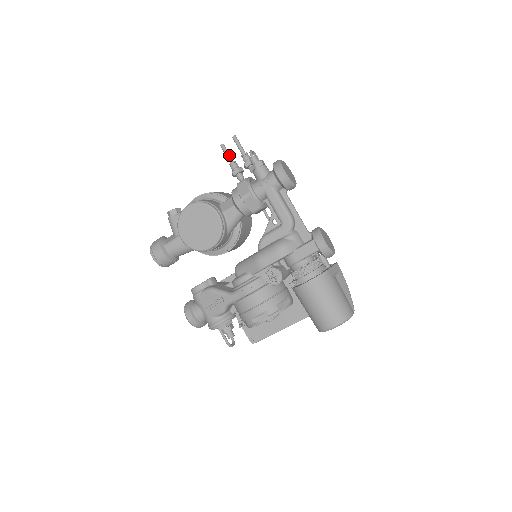
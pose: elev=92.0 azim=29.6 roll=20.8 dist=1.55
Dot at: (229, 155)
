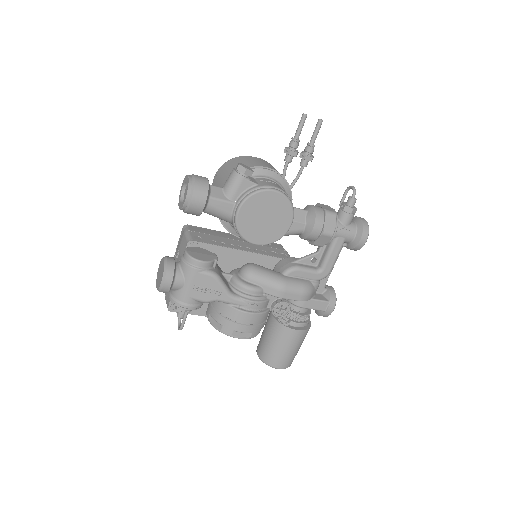
Dot at: occluded
